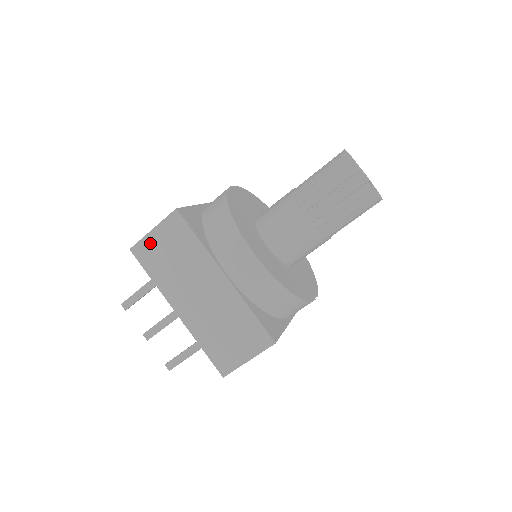
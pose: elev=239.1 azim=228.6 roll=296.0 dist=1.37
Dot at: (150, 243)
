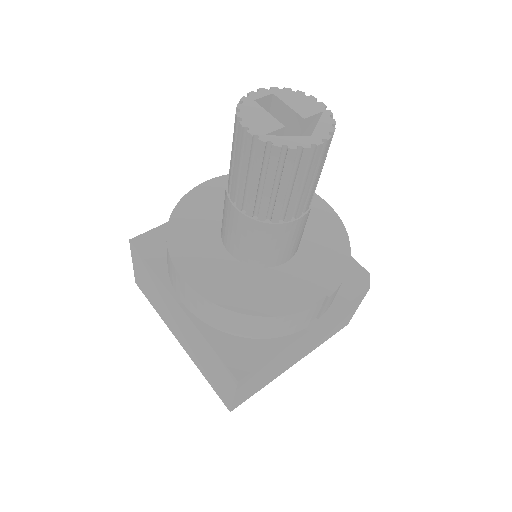
Dot at: (138, 276)
